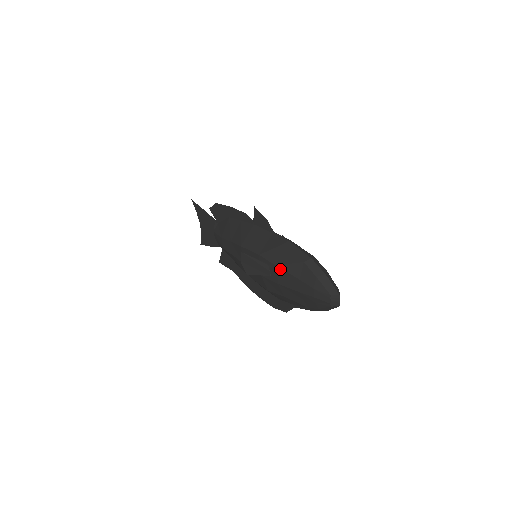
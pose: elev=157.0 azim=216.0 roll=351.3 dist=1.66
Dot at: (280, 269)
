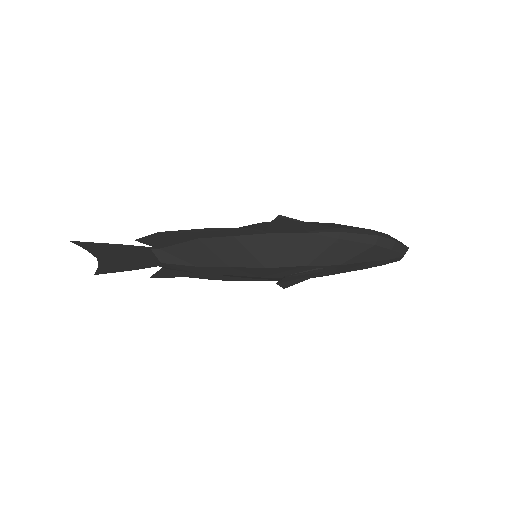
Dot at: (345, 265)
